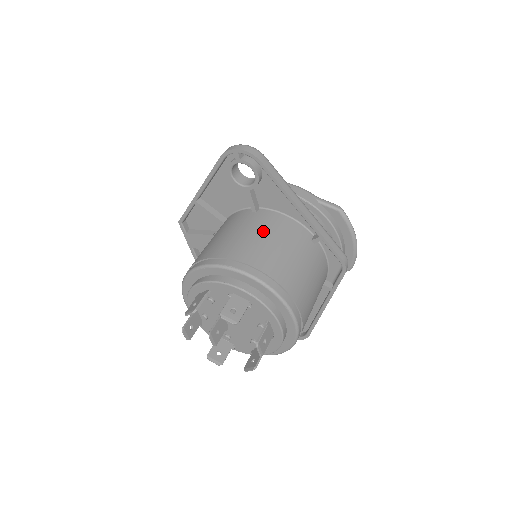
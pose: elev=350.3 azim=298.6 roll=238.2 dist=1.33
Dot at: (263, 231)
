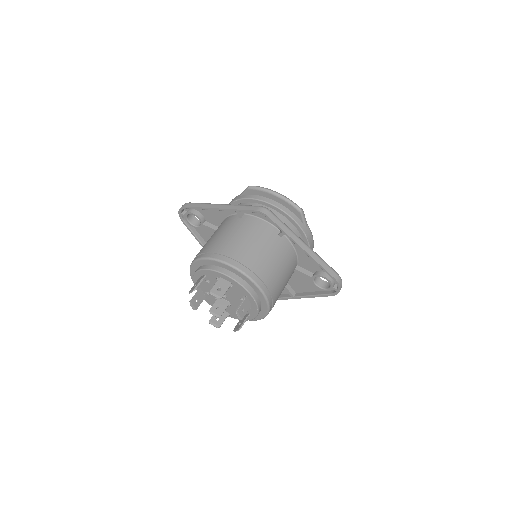
Dot at: occluded
